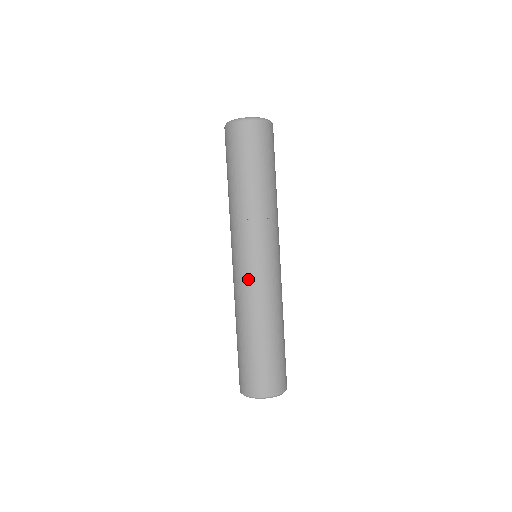
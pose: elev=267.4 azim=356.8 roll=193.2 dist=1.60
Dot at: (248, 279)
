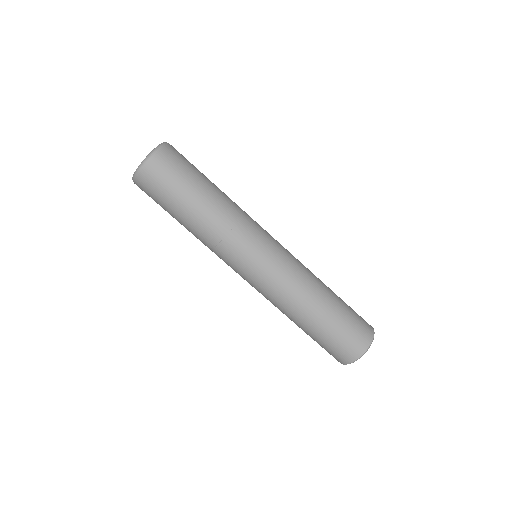
Dot at: (260, 288)
